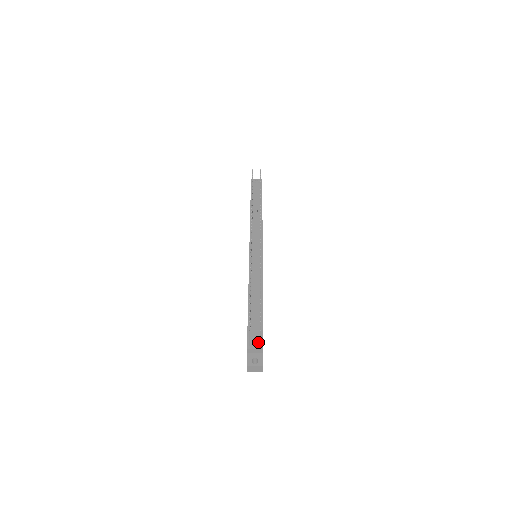
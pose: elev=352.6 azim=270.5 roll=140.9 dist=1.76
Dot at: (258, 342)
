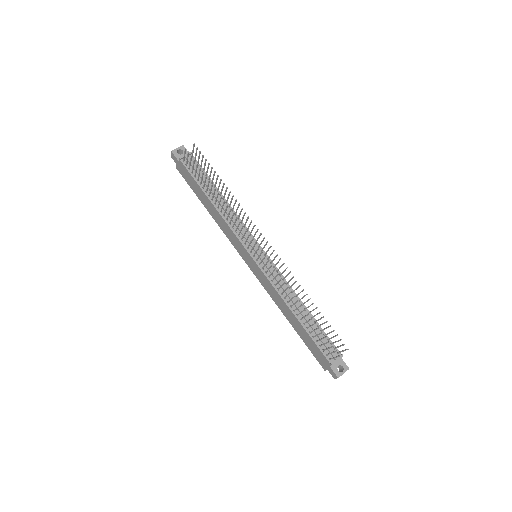
Dot at: occluded
